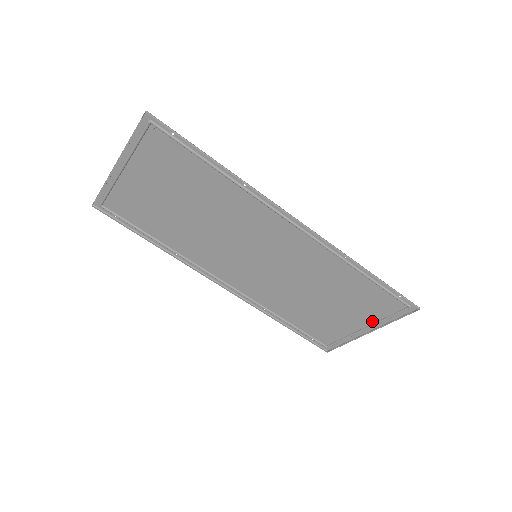
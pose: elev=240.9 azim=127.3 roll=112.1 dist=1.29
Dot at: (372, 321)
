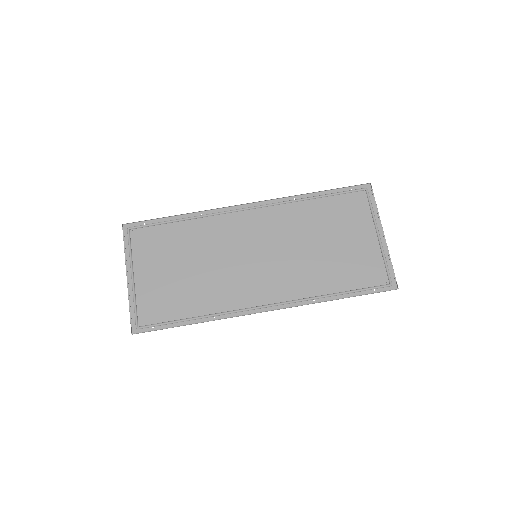
Dot at: (371, 224)
